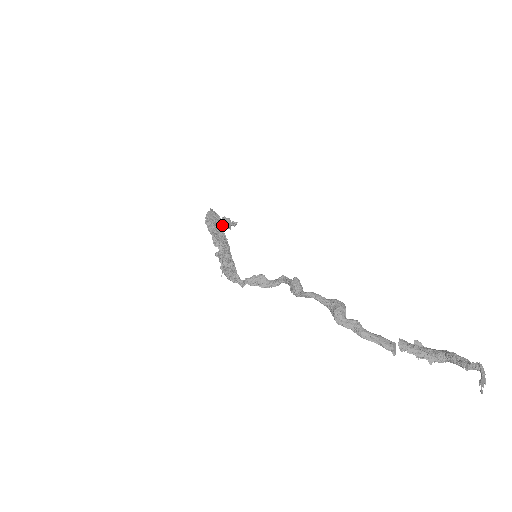
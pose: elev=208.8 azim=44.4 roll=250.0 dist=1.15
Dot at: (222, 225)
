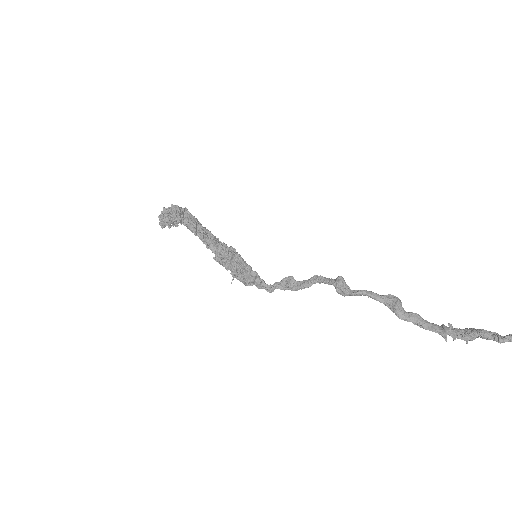
Dot at: (171, 223)
